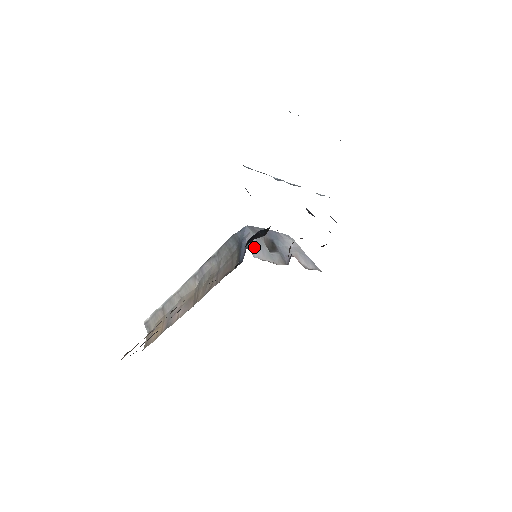
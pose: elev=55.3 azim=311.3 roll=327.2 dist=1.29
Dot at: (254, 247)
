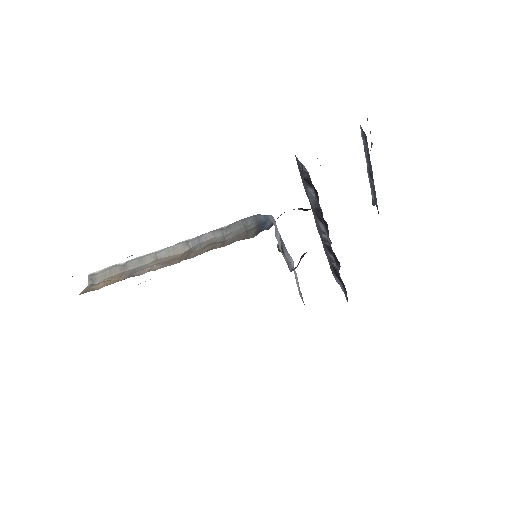
Dot at: (277, 230)
